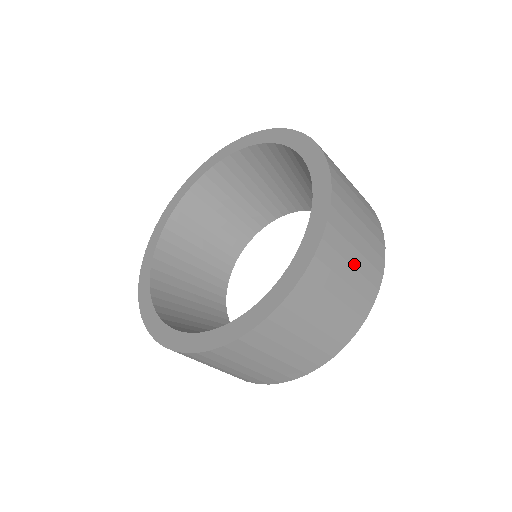
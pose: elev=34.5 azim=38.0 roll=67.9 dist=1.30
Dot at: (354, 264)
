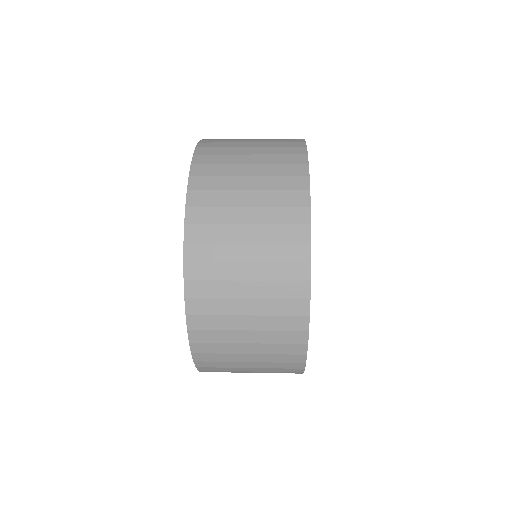
Dot at: (248, 295)
